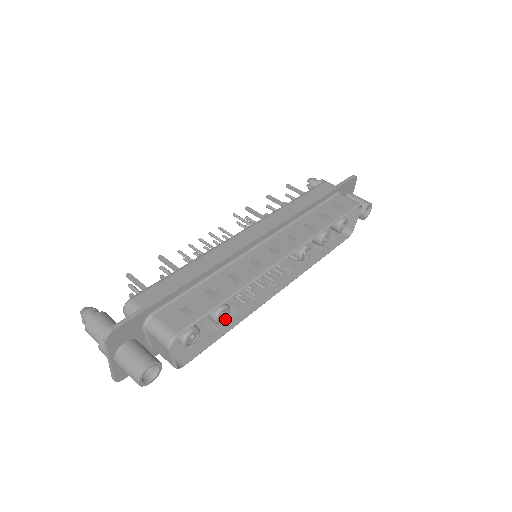
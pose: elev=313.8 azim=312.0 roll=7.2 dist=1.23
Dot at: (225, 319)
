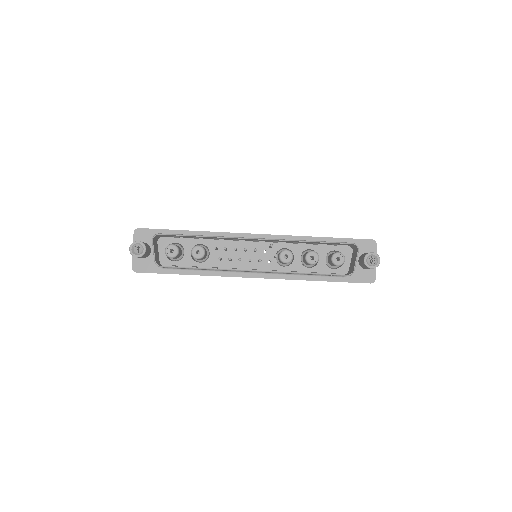
Dot at: occluded
